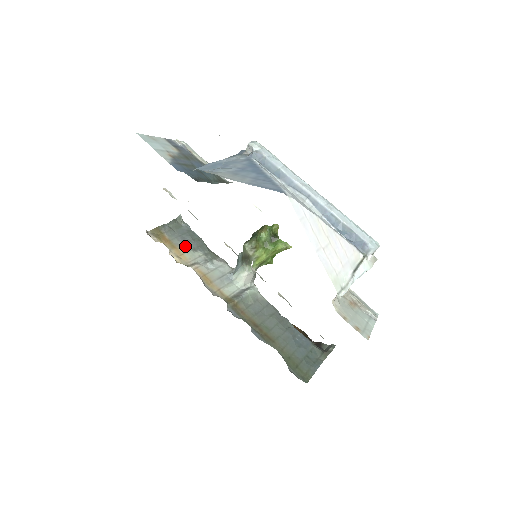
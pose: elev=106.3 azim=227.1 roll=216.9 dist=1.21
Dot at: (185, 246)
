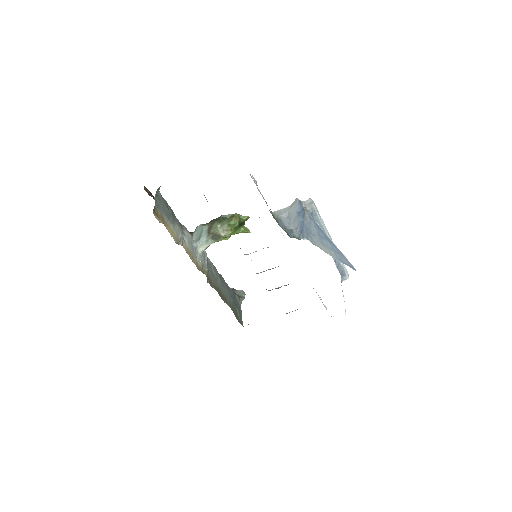
Dot at: (169, 220)
